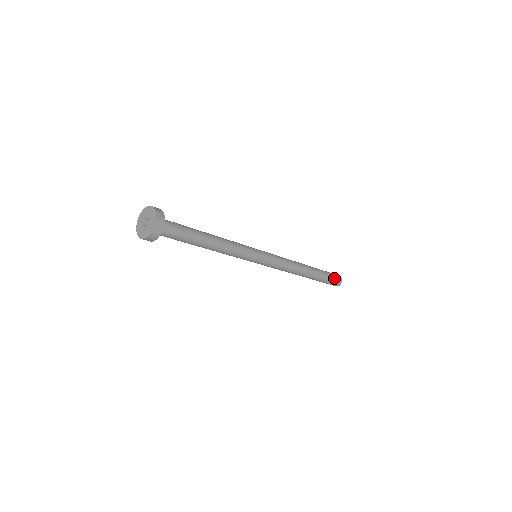
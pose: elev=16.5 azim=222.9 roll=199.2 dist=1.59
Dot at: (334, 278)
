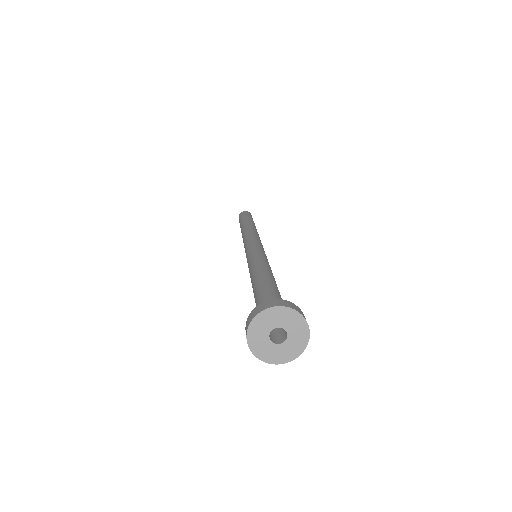
Dot at: occluded
